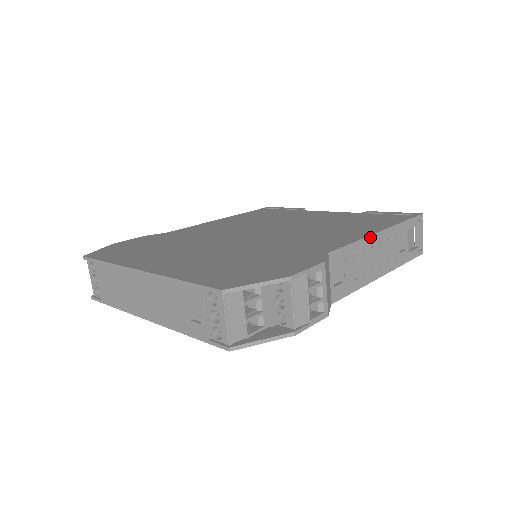
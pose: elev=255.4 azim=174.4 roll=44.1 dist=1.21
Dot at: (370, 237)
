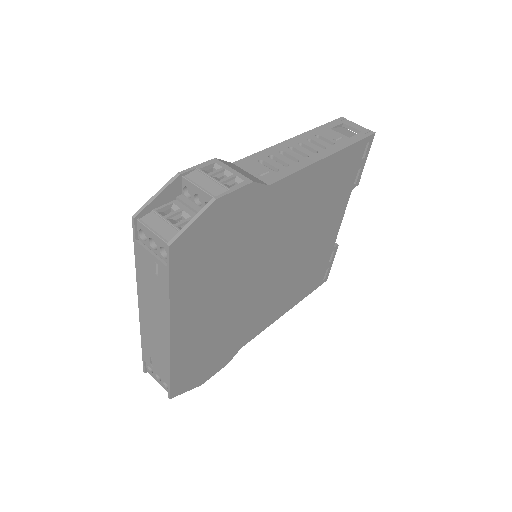
Dot at: (280, 144)
